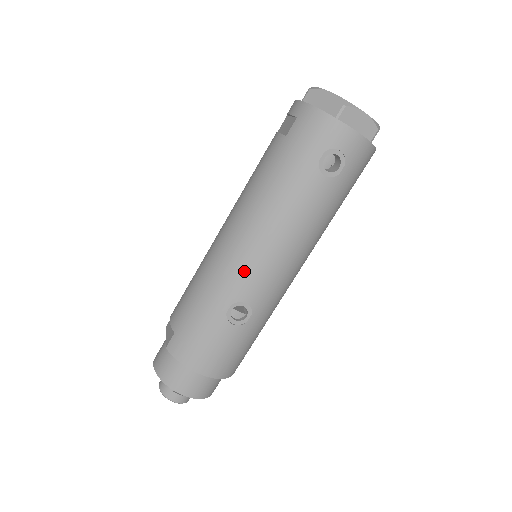
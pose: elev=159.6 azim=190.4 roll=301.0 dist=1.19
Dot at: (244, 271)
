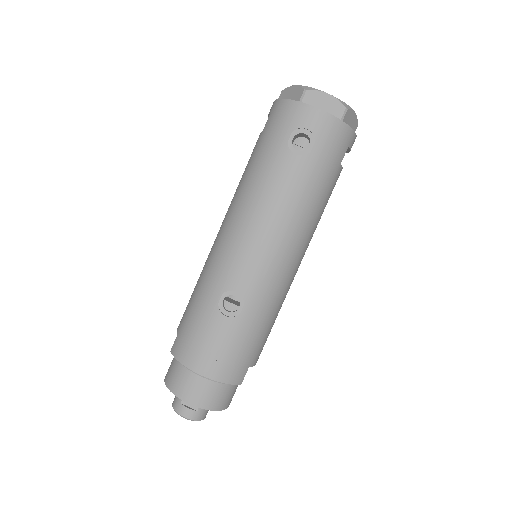
Dot at: (231, 258)
